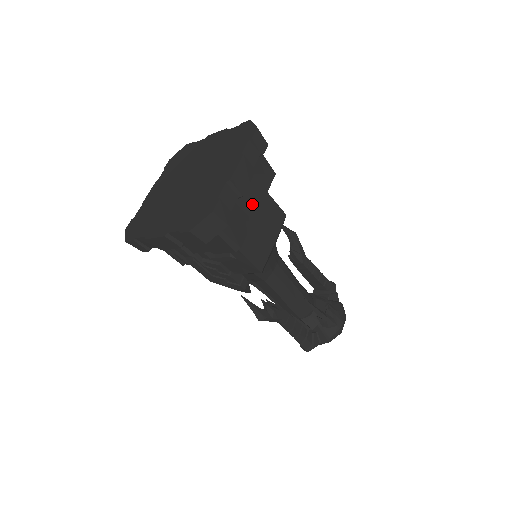
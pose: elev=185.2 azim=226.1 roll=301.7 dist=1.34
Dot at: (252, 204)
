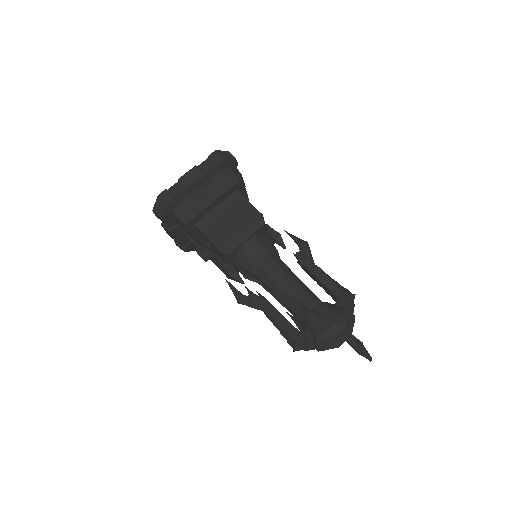
Dot at: (207, 198)
